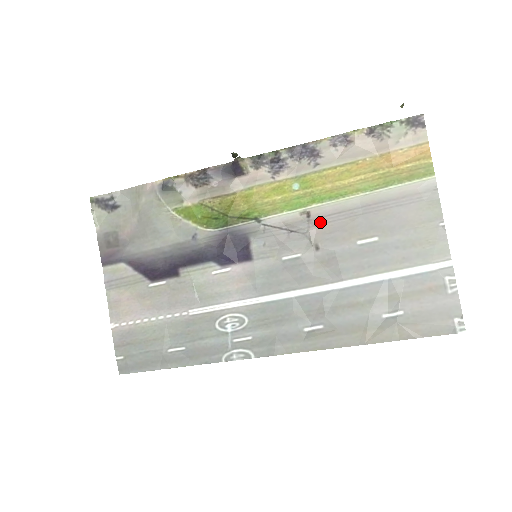
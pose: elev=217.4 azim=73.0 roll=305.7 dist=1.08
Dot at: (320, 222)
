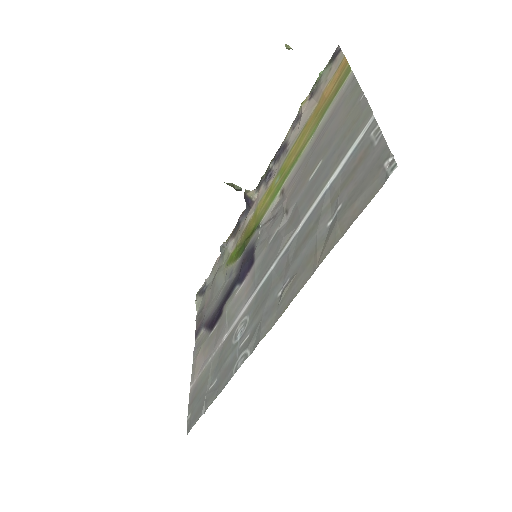
Dot at: (289, 190)
